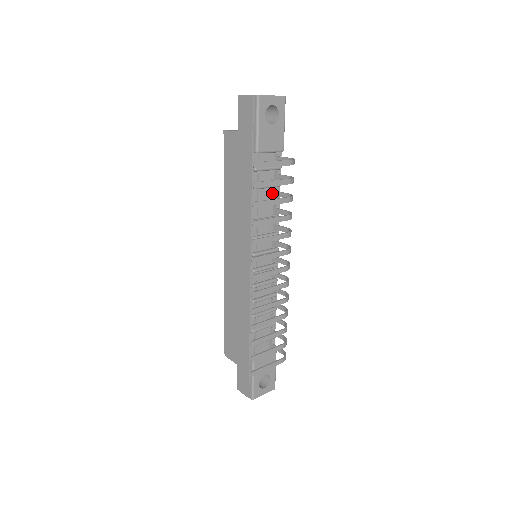
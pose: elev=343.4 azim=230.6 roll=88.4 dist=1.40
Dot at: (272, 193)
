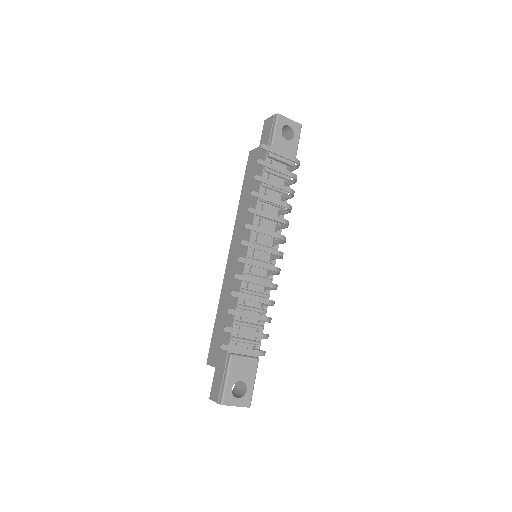
Dot at: (279, 198)
